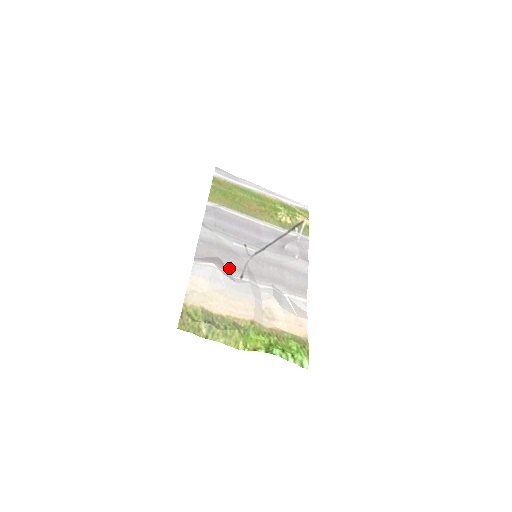
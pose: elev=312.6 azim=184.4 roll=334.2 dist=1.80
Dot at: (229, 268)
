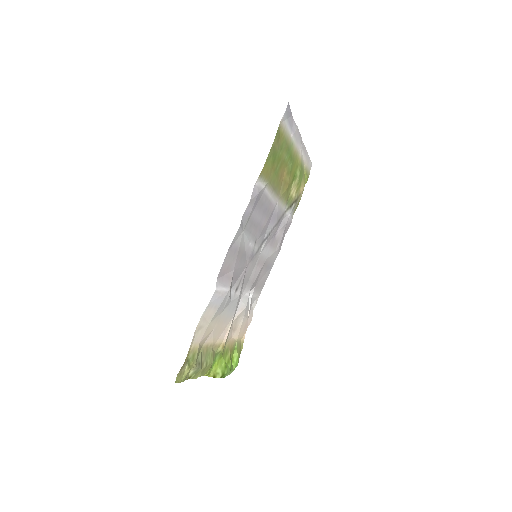
Dot at: (233, 281)
